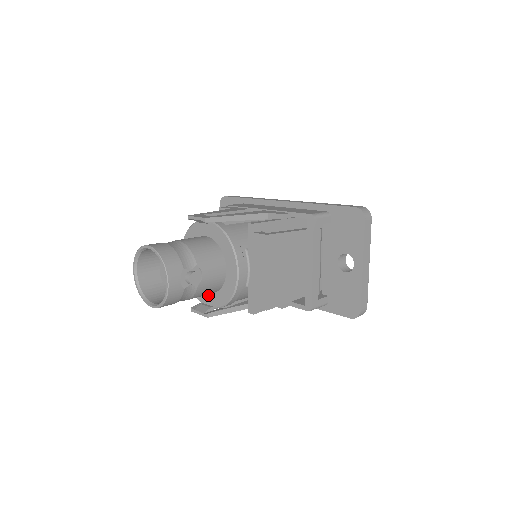
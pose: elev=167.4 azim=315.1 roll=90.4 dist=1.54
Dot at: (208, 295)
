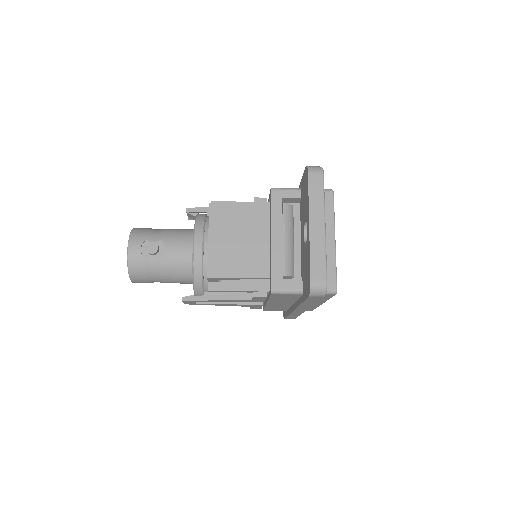
Dot at: occluded
